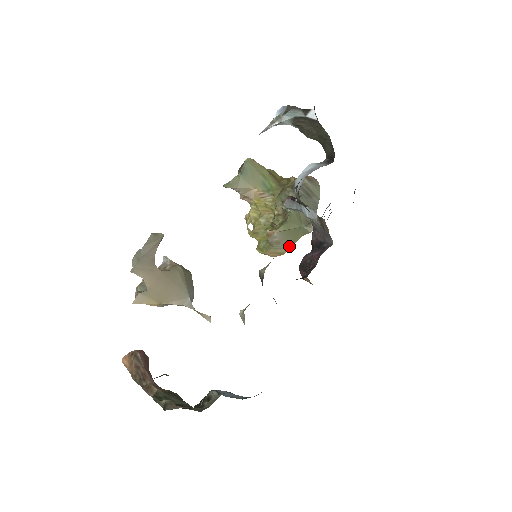
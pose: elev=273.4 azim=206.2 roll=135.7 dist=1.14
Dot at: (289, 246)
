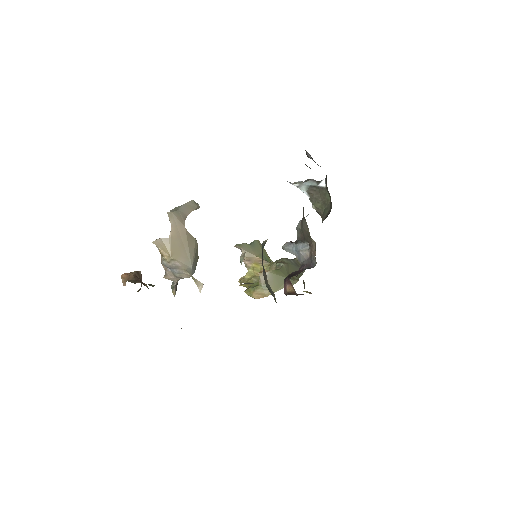
Dot at: (273, 291)
